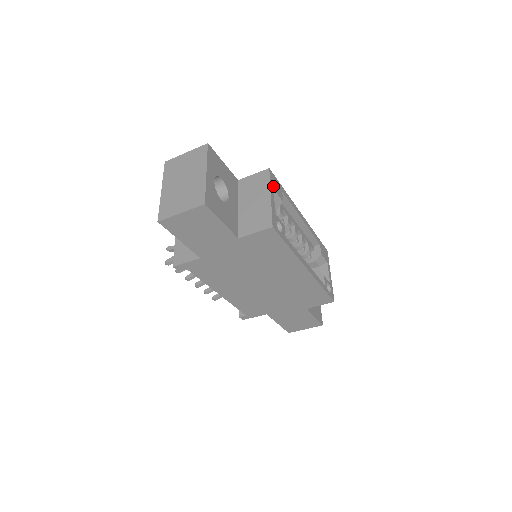
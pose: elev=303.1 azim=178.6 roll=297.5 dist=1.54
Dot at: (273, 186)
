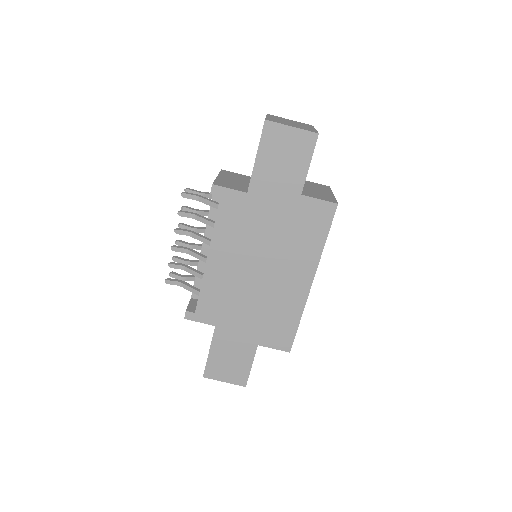
Dot at: occluded
